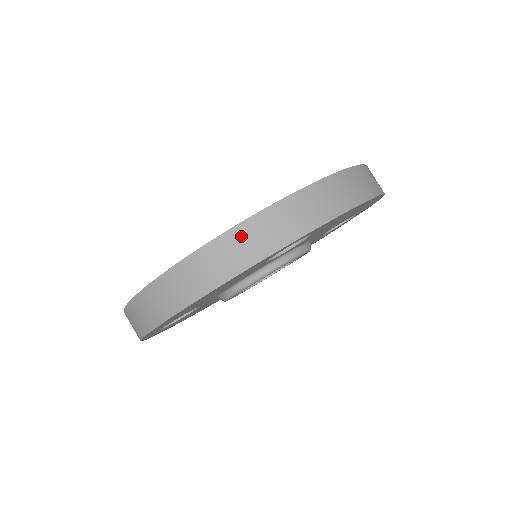
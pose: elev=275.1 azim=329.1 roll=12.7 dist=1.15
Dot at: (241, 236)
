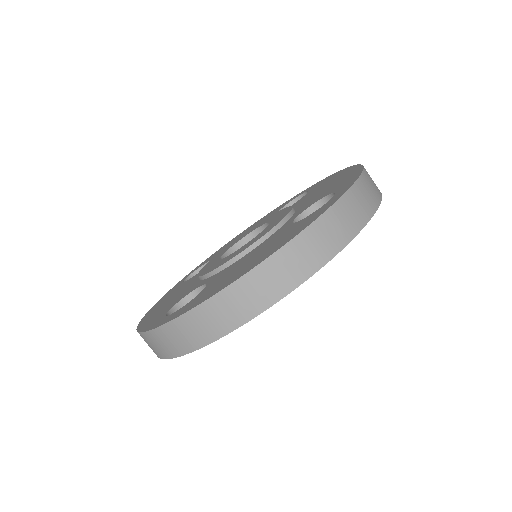
Dot at: (146, 340)
